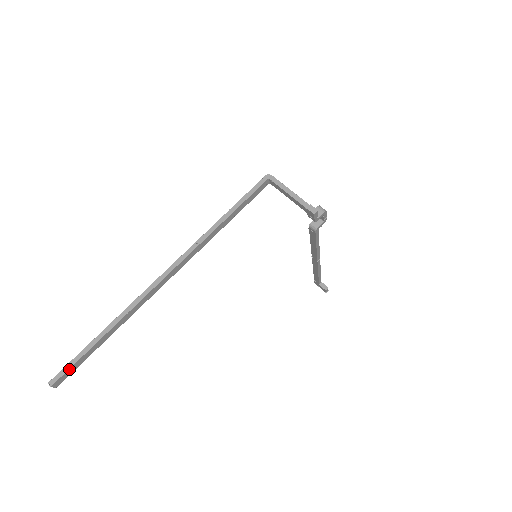
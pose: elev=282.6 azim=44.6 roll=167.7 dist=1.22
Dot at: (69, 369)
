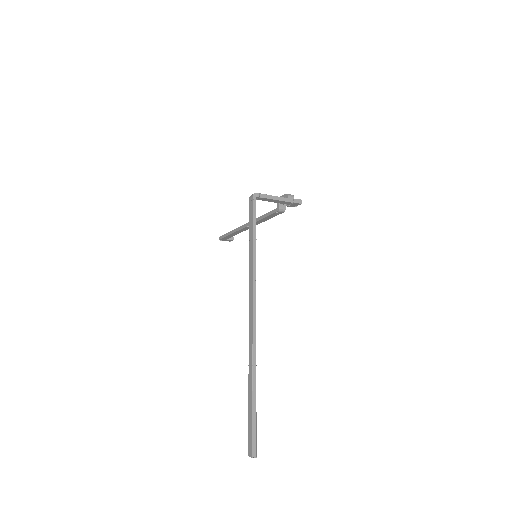
Dot at: (256, 436)
